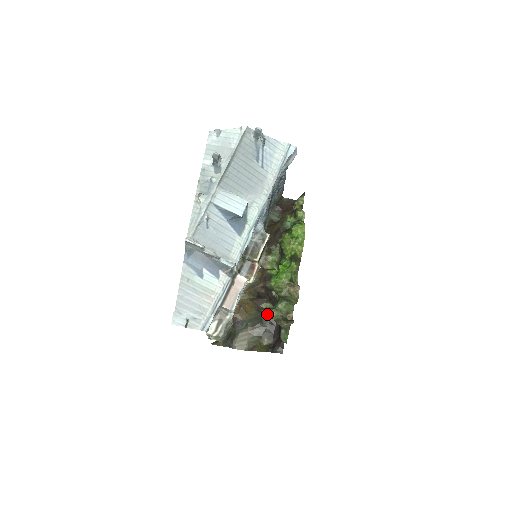
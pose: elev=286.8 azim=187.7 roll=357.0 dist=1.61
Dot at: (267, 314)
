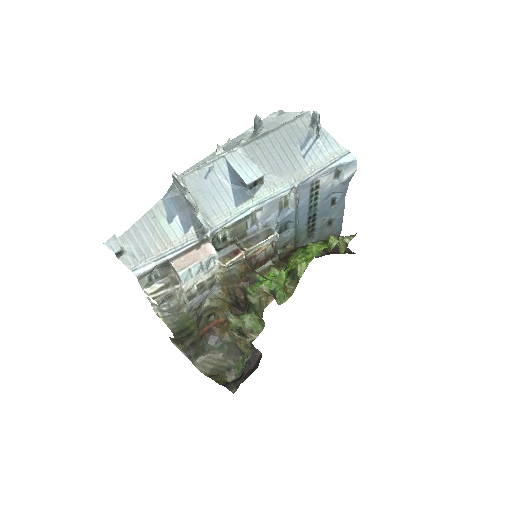
Dot at: (227, 317)
